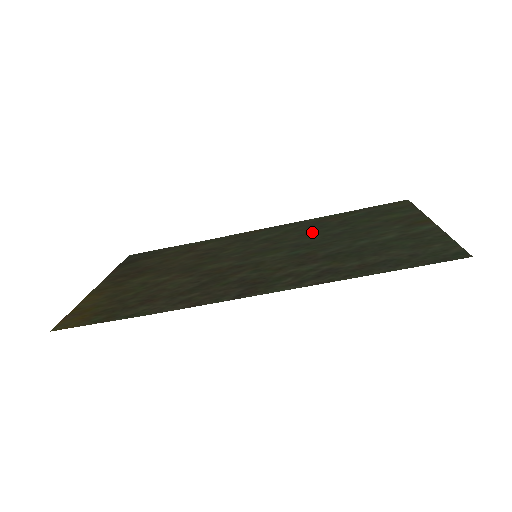
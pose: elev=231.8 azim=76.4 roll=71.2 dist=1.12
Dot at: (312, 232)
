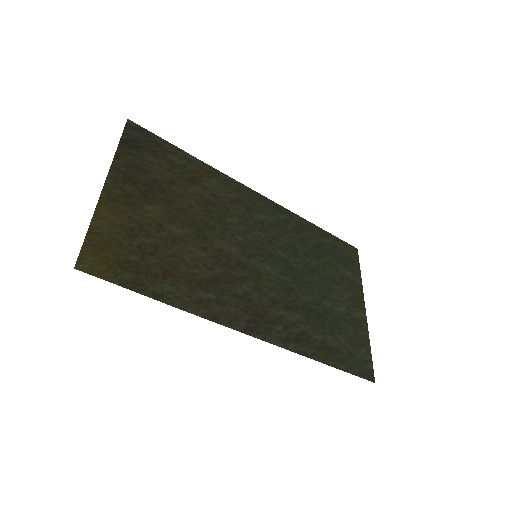
Dot at: (297, 247)
